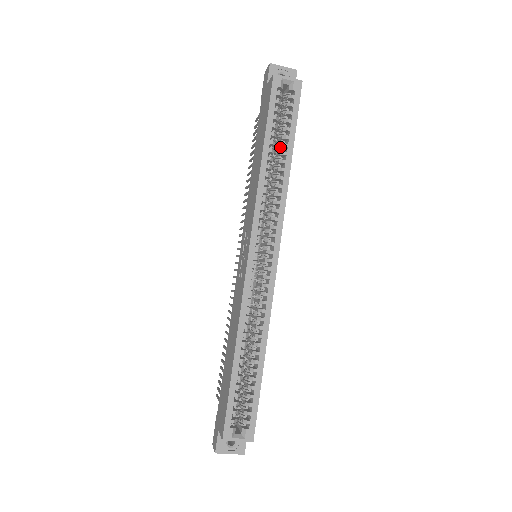
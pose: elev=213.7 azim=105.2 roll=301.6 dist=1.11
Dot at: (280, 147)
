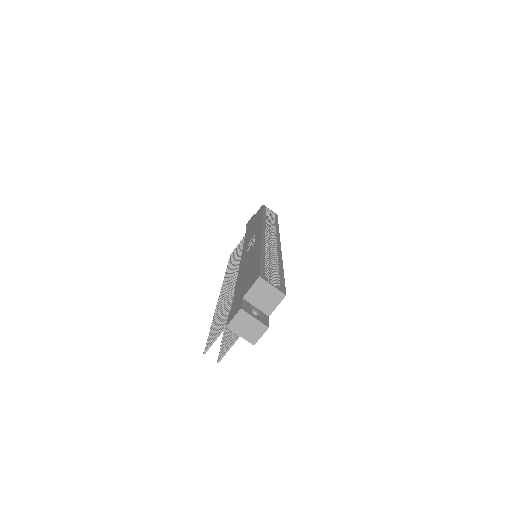
Dot at: (270, 222)
